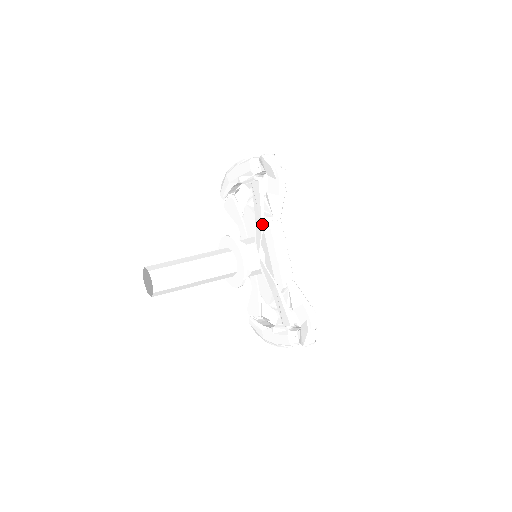
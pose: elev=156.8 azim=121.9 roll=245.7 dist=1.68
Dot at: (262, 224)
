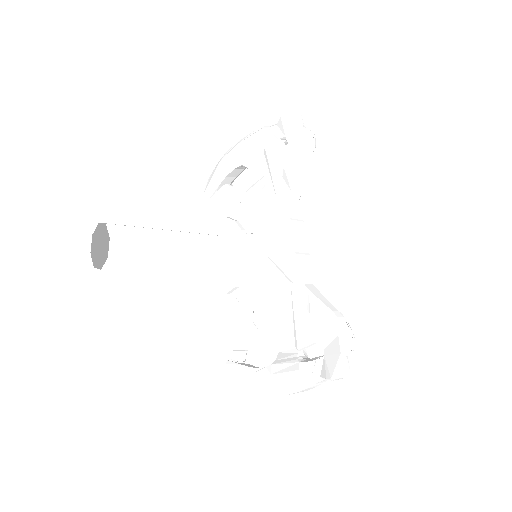
Dot at: (277, 199)
